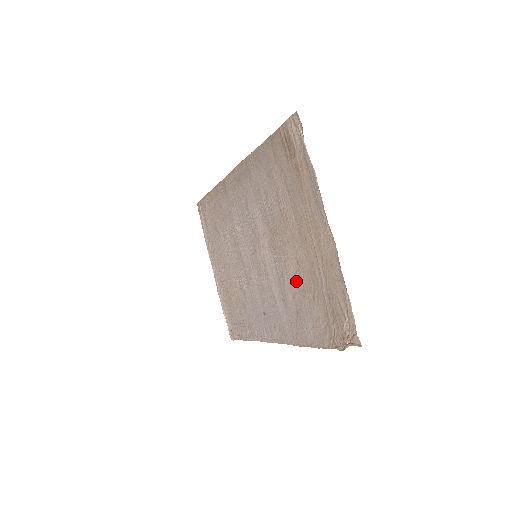
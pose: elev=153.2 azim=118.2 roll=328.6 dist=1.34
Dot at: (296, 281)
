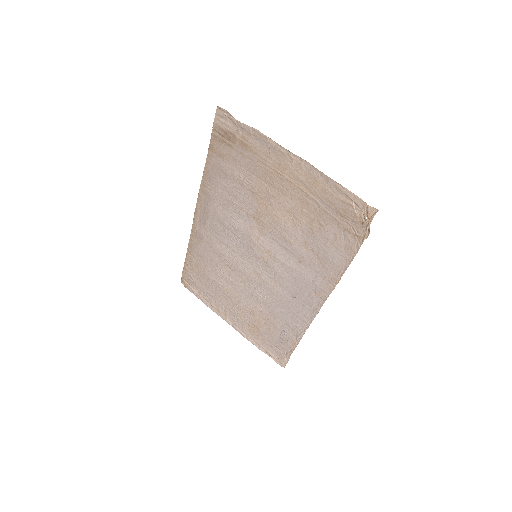
Dot at: (299, 230)
